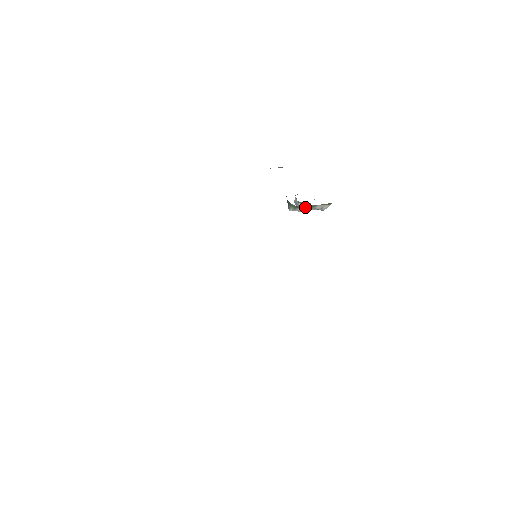
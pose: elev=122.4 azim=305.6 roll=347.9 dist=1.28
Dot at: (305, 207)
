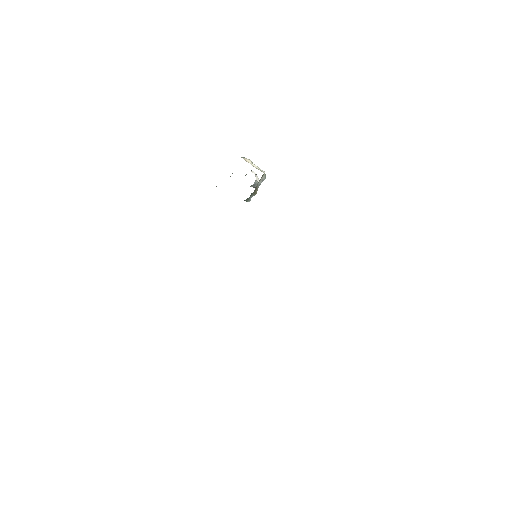
Dot at: (253, 193)
